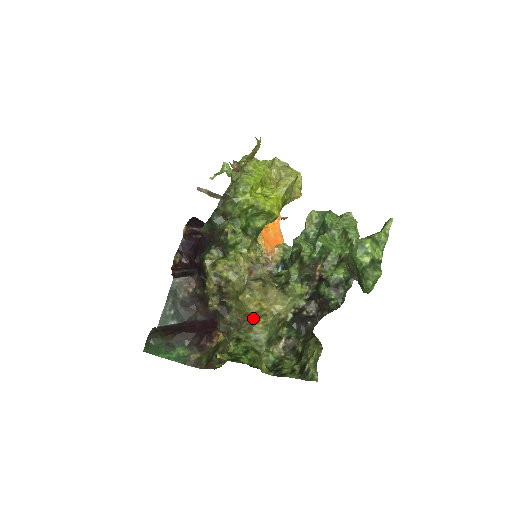
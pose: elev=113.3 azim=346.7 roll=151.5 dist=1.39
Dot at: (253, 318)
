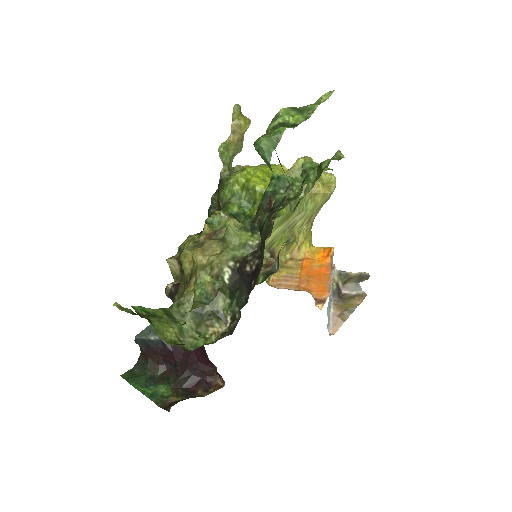
Dot at: (188, 281)
